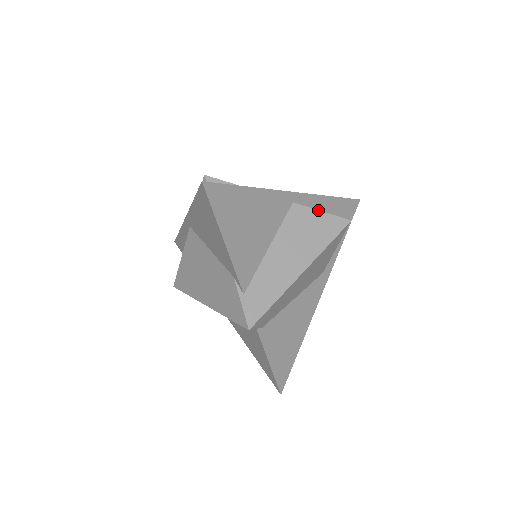
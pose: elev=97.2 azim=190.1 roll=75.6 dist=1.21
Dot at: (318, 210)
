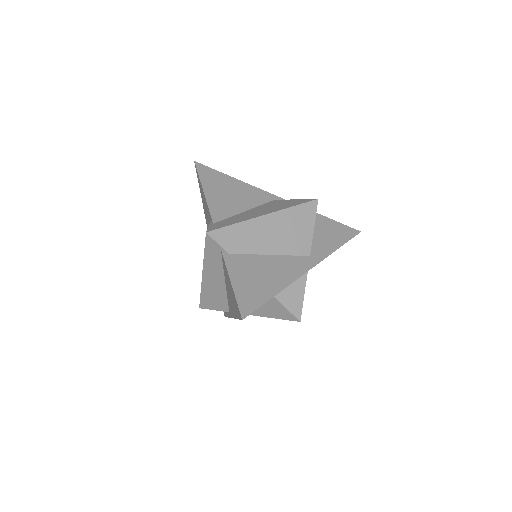
Dot at: (292, 199)
